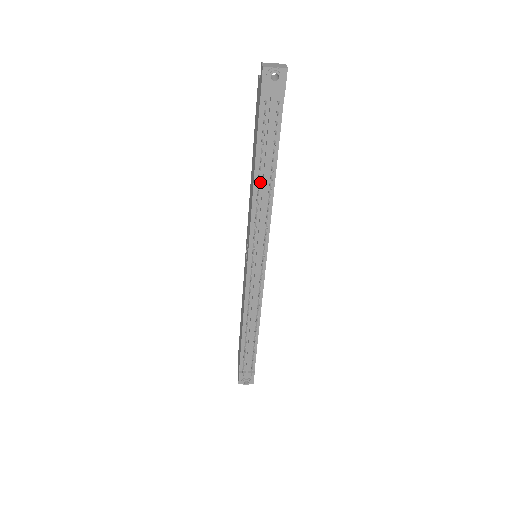
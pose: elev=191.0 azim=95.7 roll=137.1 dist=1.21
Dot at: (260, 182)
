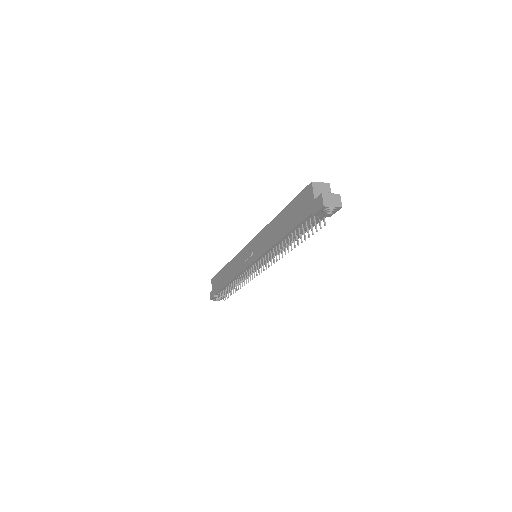
Dot at: (284, 241)
